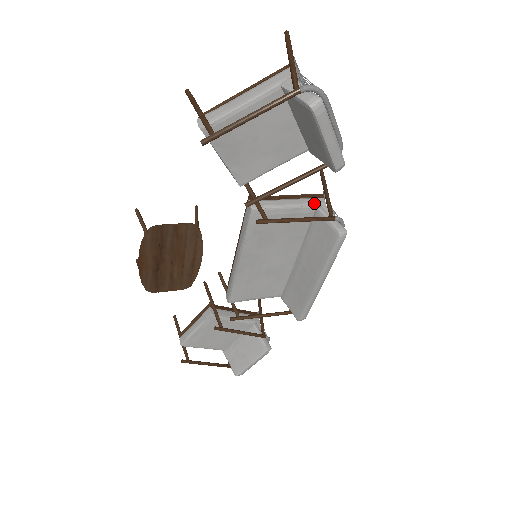
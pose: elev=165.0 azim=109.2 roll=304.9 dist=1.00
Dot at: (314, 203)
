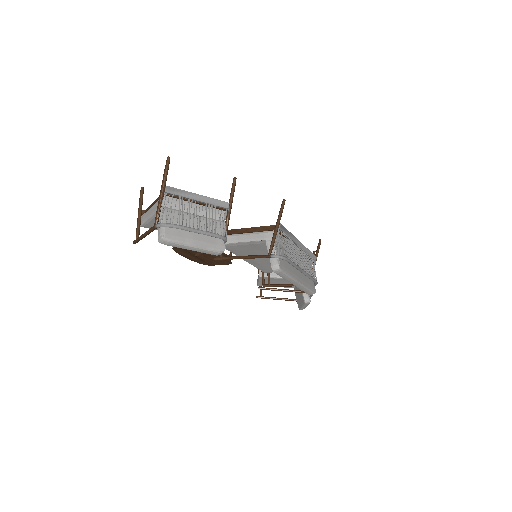
Dot at: (264, 238)
